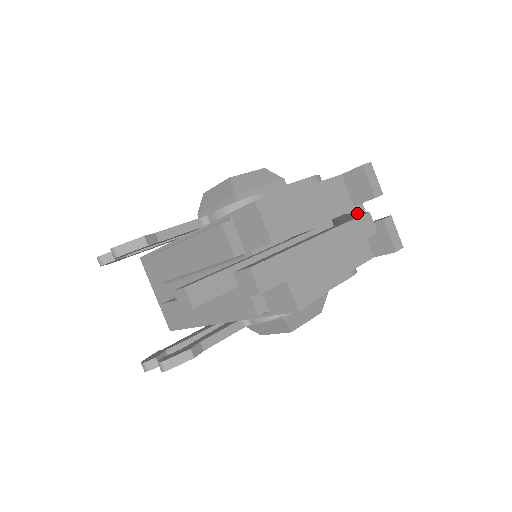
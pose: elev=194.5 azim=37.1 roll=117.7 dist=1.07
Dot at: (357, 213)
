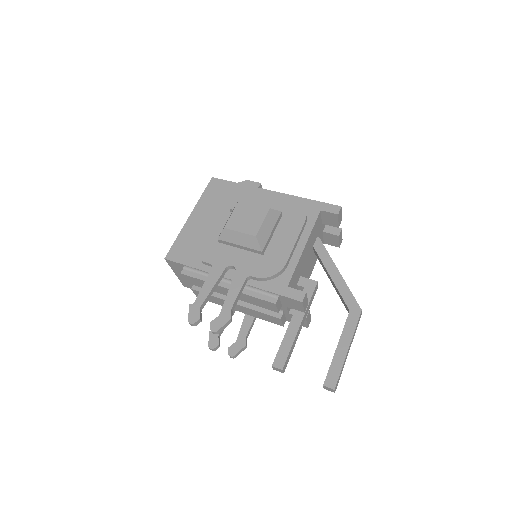
Dot at: (346, 286)
